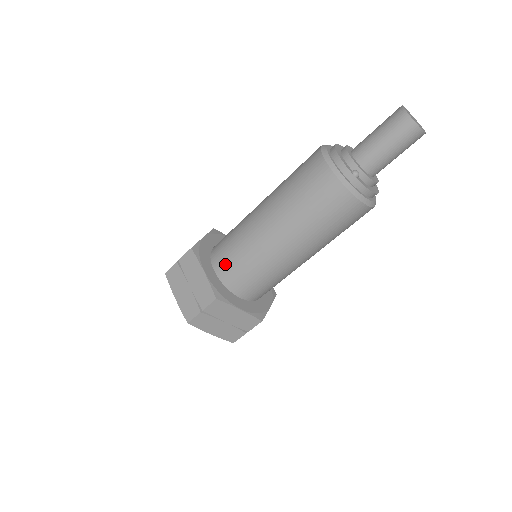
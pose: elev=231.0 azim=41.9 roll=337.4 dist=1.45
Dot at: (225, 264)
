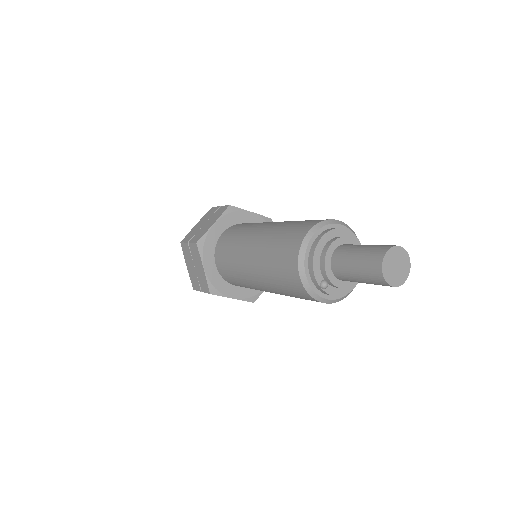
Dot at: (222, 267)
